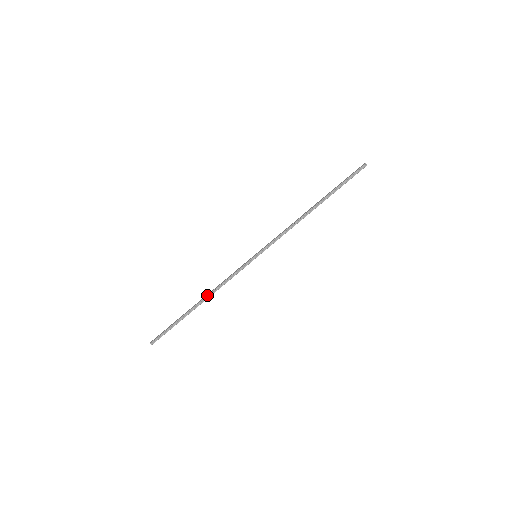
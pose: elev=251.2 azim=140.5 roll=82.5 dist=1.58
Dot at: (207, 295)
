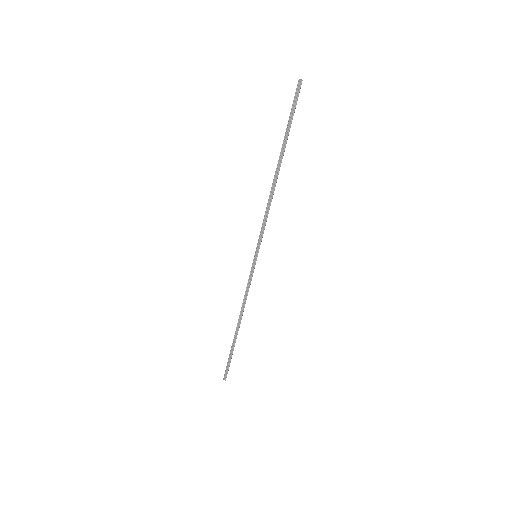
Dot at: occluded
